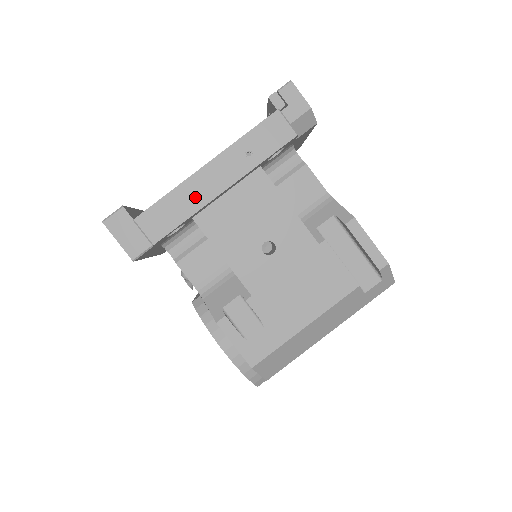
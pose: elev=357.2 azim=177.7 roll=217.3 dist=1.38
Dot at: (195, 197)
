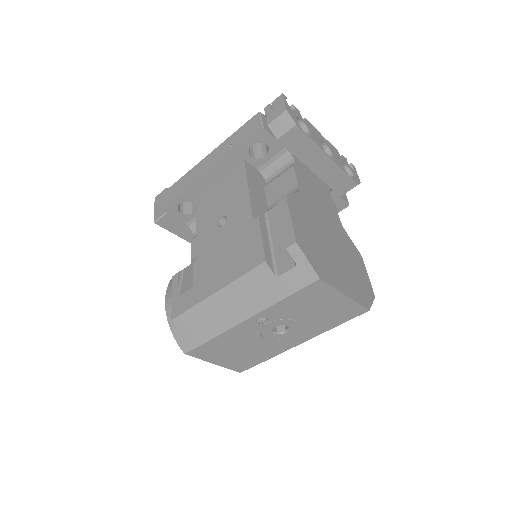
Dot at: (193, 178)
